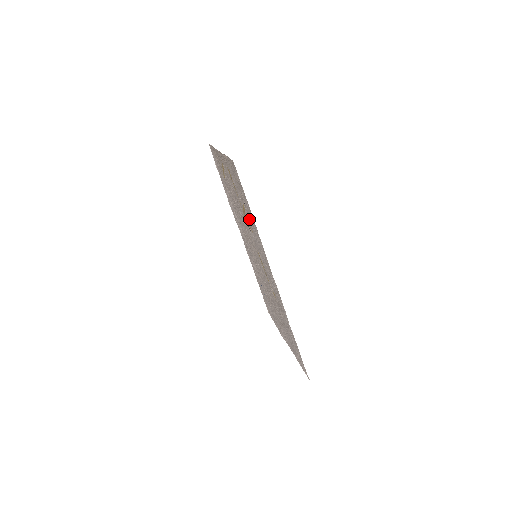
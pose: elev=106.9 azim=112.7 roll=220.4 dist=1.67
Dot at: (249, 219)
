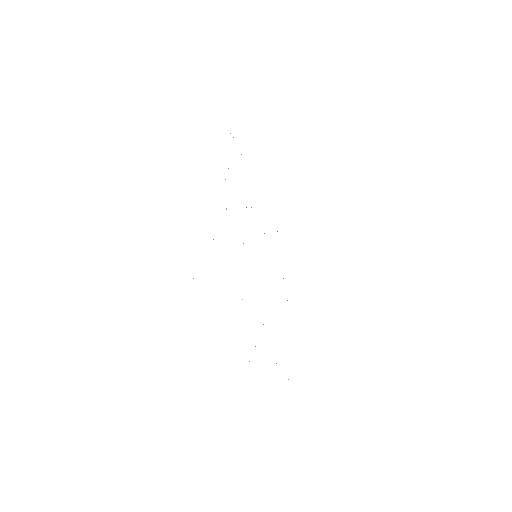
Dot at: occluded
